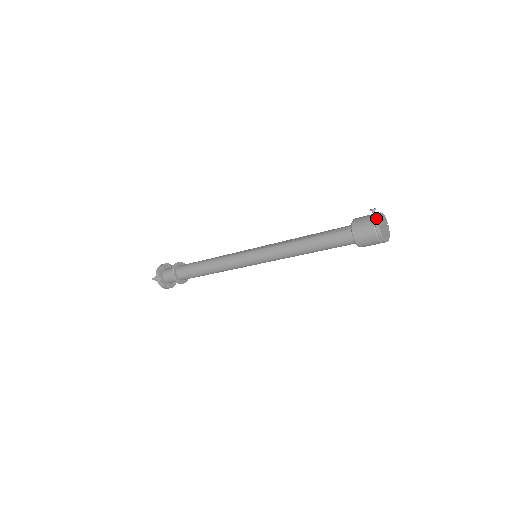
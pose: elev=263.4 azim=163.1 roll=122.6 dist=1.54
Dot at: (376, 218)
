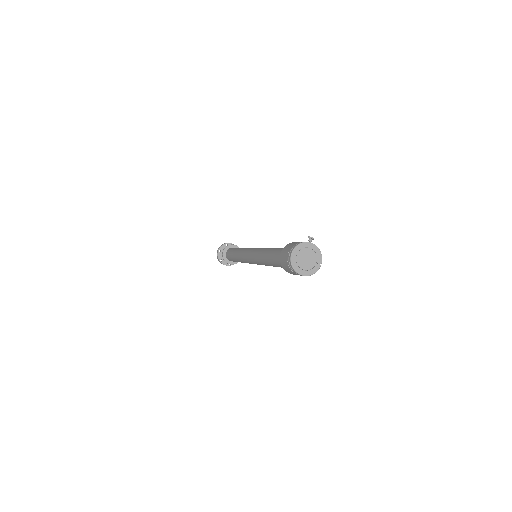
Dot at: (300, 242)
